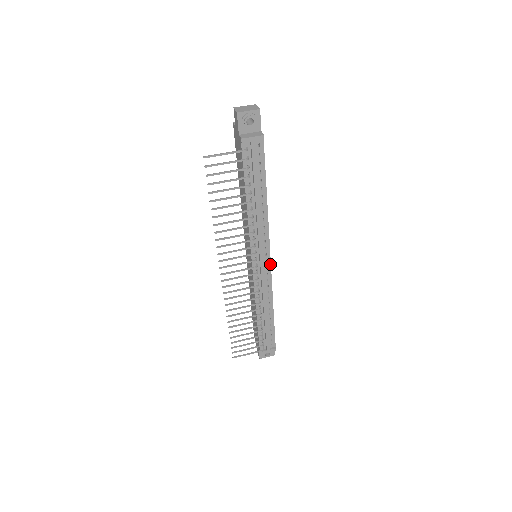
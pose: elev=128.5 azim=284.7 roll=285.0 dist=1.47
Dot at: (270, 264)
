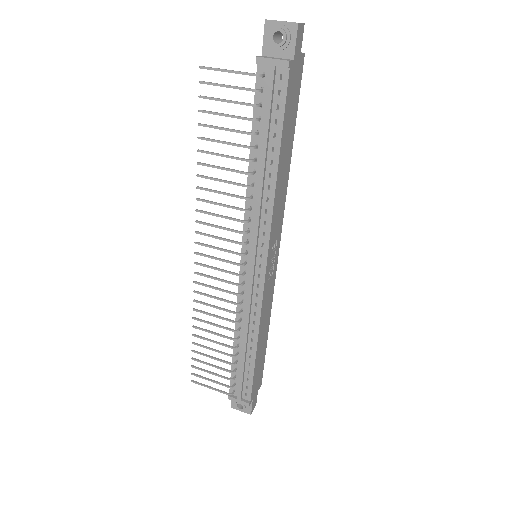
Dot at: (265, 273)
